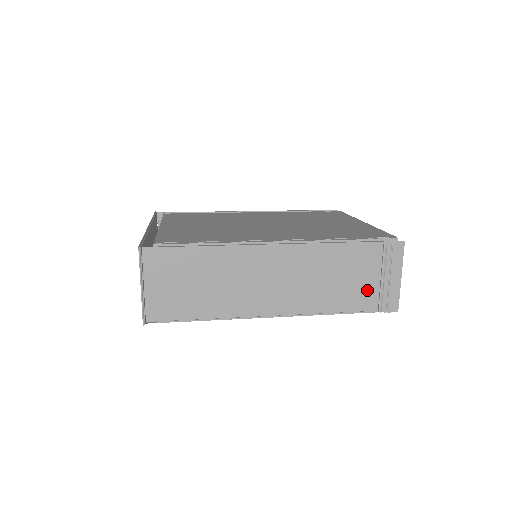
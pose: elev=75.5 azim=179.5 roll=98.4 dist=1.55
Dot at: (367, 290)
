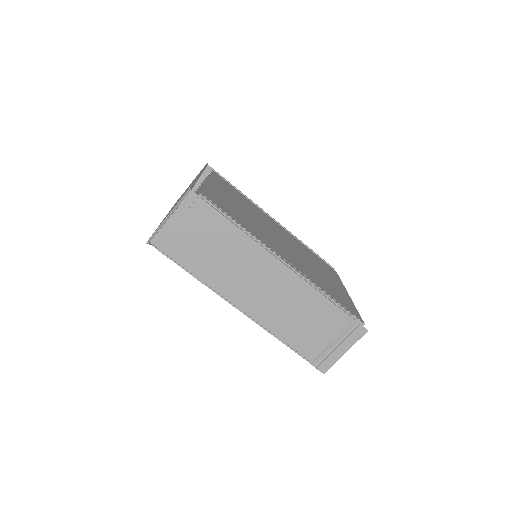
Dot at: (316, 343)
